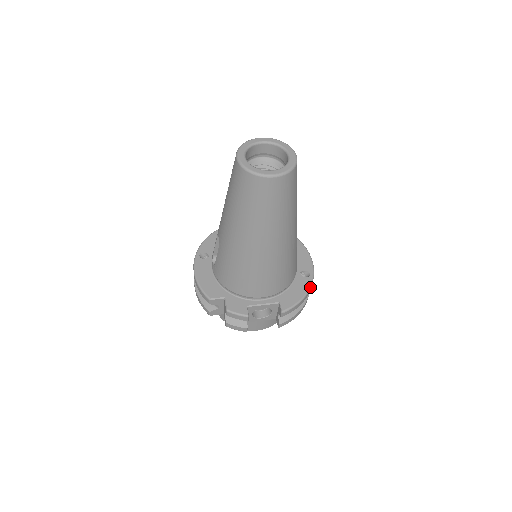
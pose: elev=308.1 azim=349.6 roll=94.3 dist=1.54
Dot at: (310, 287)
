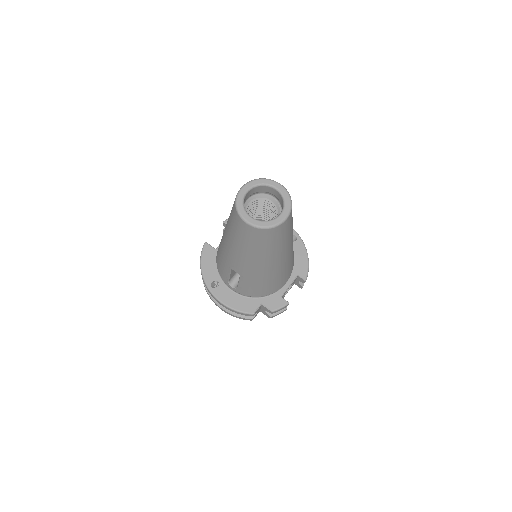
Dot at: occluded
